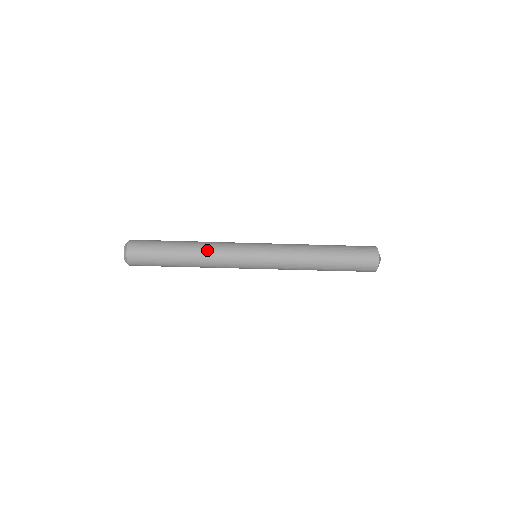
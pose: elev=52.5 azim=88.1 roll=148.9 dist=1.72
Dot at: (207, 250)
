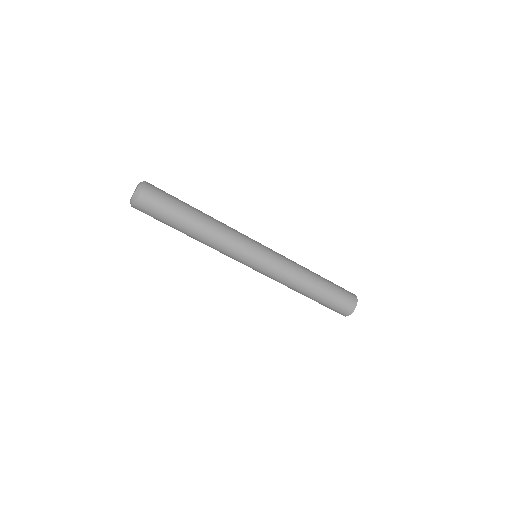
Dot at: (214, 240)
